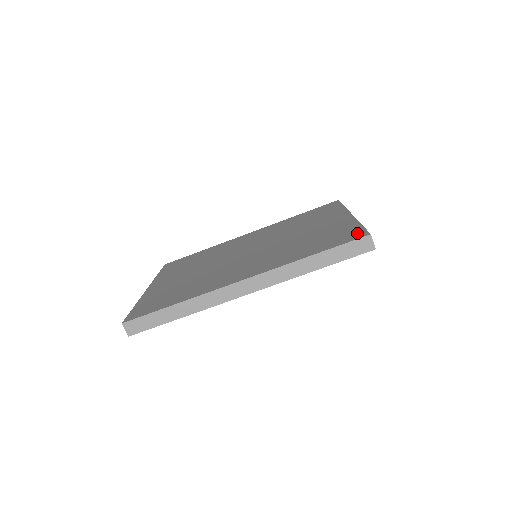
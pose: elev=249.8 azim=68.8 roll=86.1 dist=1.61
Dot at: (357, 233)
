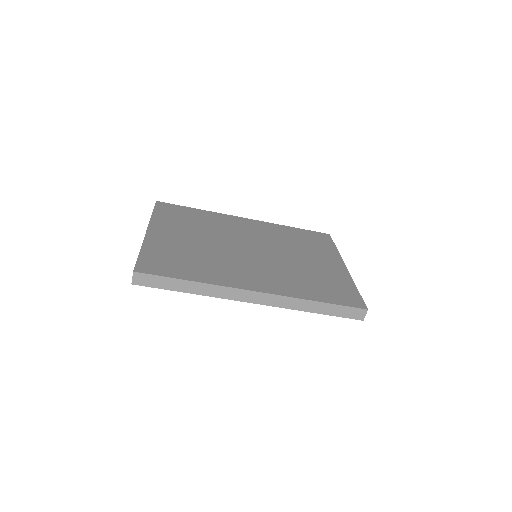
Dot at: (356, 300)
